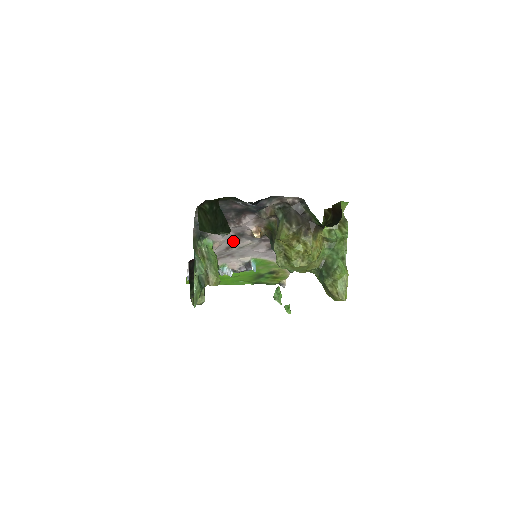
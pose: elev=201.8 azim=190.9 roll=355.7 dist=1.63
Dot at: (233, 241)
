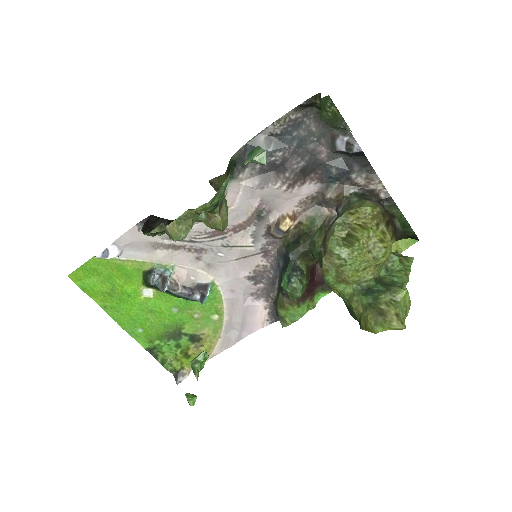
Dot at: (237, 223)
